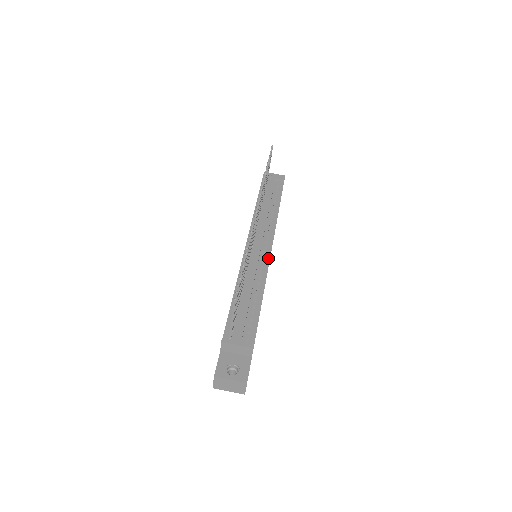
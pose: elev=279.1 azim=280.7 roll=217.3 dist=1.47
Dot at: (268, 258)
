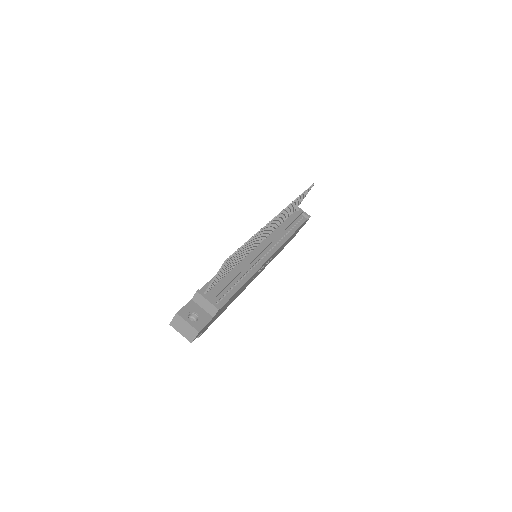
Dot at: (265, 260)
